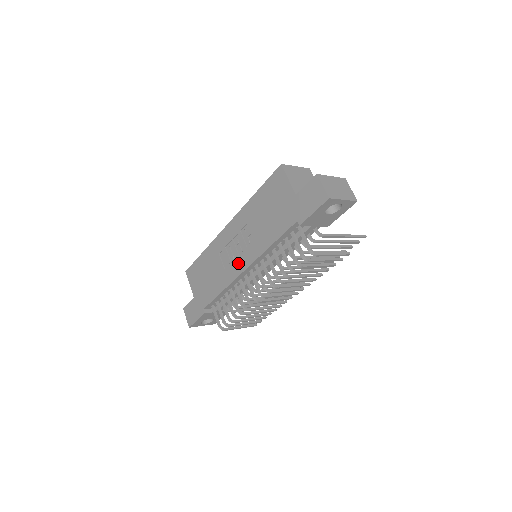
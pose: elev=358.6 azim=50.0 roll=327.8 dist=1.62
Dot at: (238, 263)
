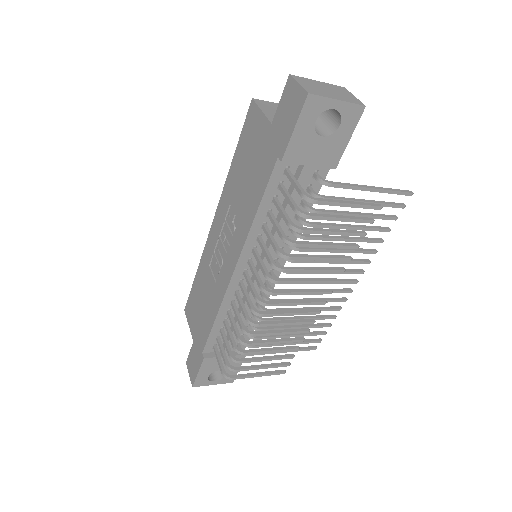
Dot at: (227, 265)
